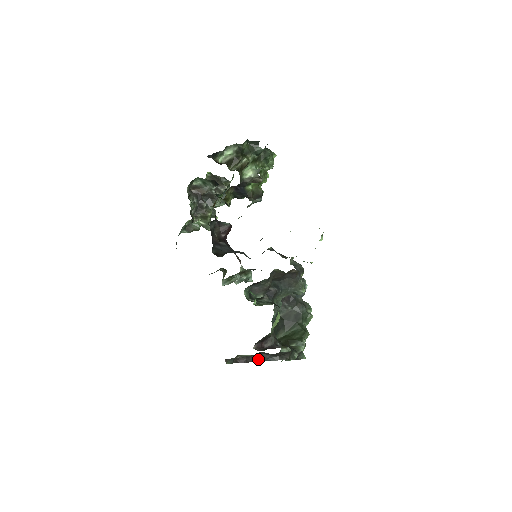
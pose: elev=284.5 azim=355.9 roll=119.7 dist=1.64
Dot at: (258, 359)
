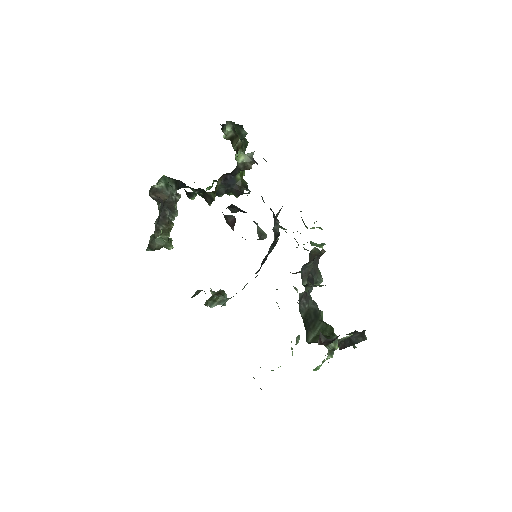
Dot at: (350, 342)
